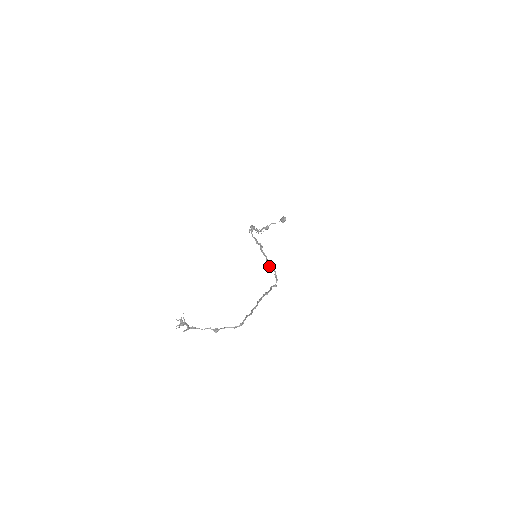
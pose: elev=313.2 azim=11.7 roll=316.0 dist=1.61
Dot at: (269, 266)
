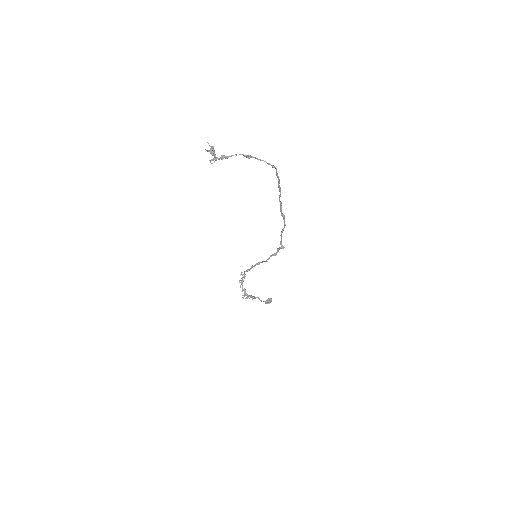
Dot at: (271, 256)
